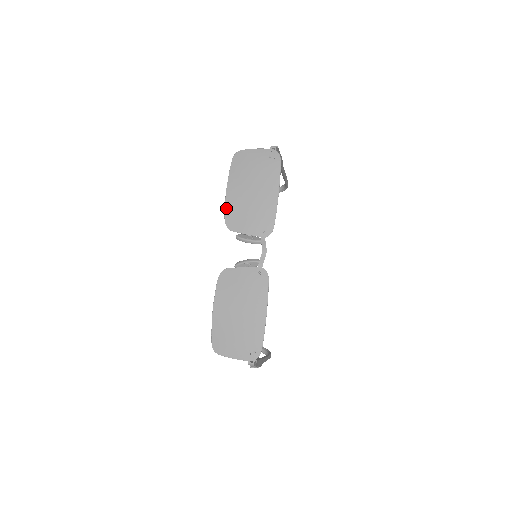
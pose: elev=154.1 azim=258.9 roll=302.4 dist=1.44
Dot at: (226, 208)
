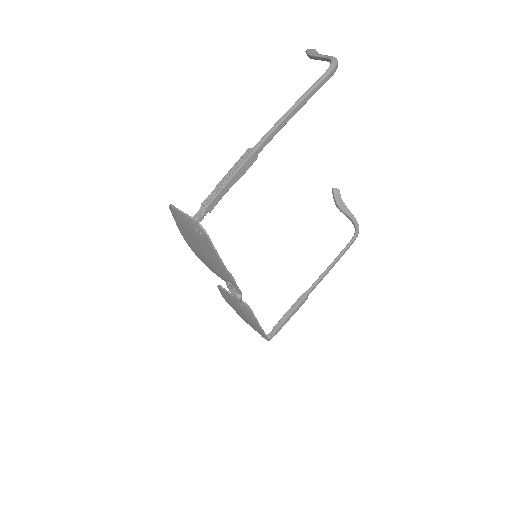
Dot at: occluded
